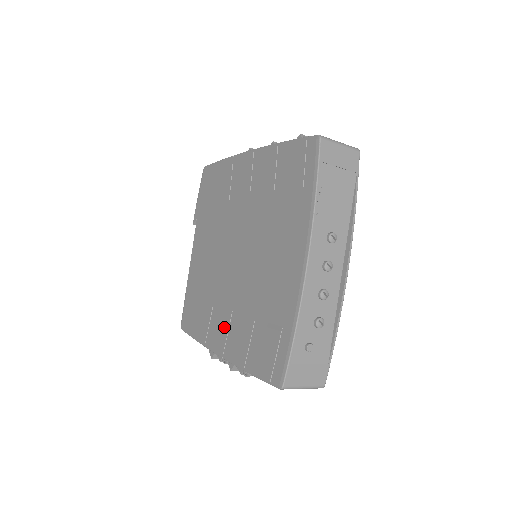
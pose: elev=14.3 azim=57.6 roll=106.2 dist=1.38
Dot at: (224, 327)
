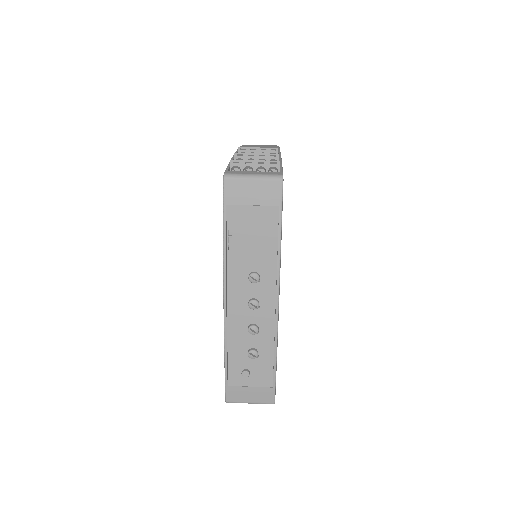
Dot at: occluded
